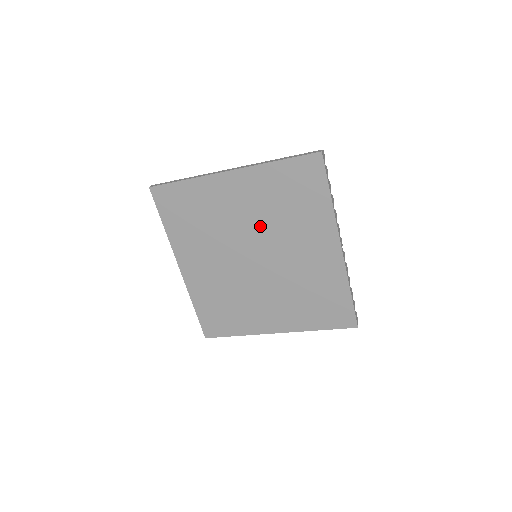
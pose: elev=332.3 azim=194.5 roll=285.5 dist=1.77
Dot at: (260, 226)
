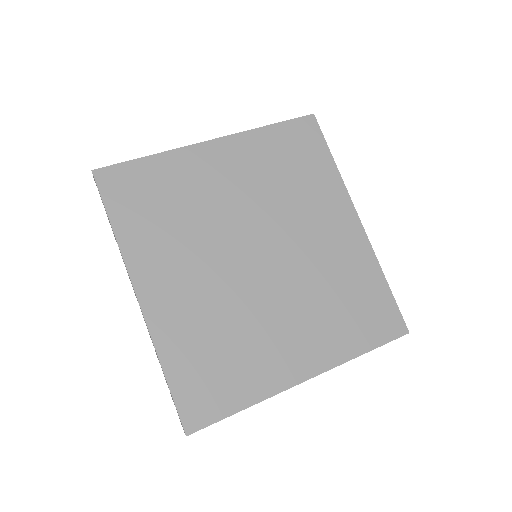
Dot at: (259, 207)
